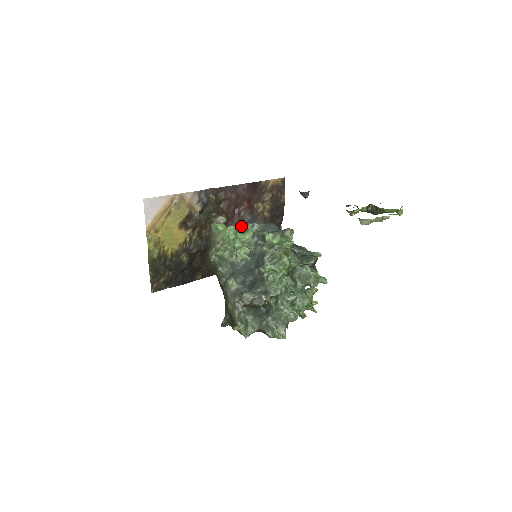
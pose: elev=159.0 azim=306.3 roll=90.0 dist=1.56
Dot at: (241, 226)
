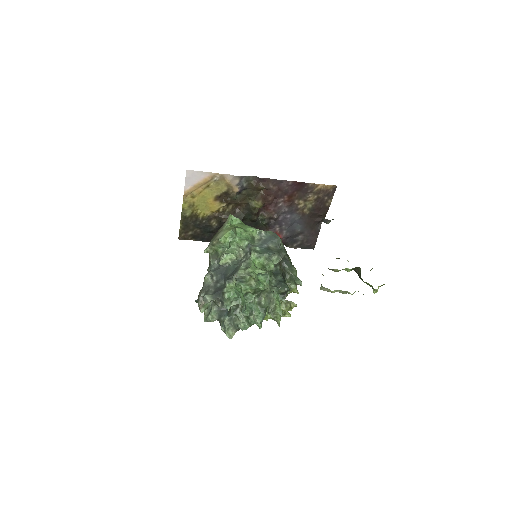
Dot at: (248, 229)
